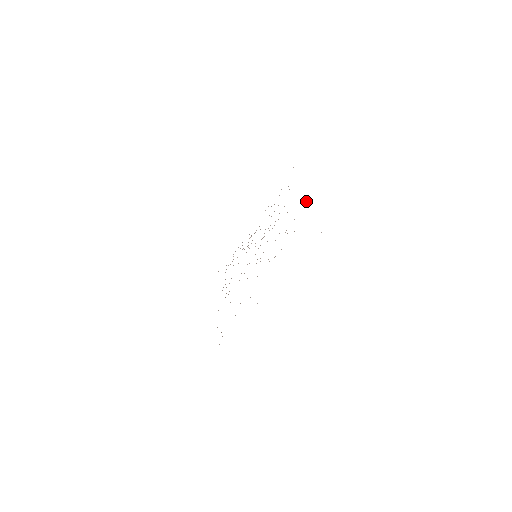
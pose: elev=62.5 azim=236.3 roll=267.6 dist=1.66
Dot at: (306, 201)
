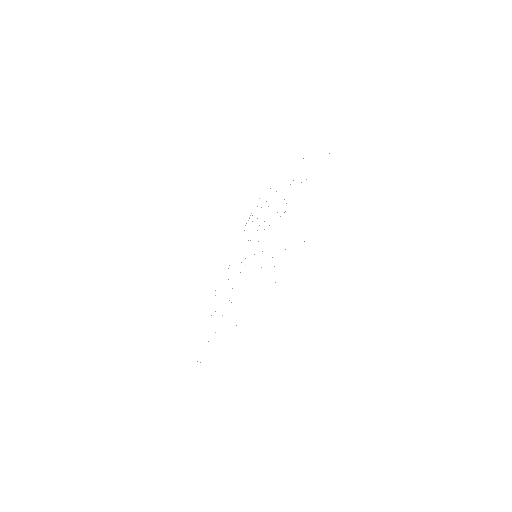
Dot at: occluded
